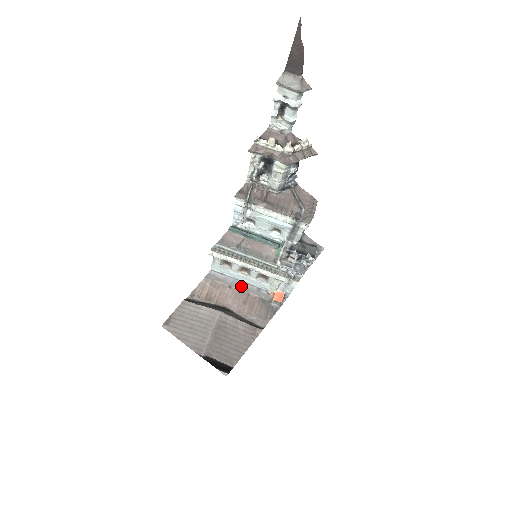
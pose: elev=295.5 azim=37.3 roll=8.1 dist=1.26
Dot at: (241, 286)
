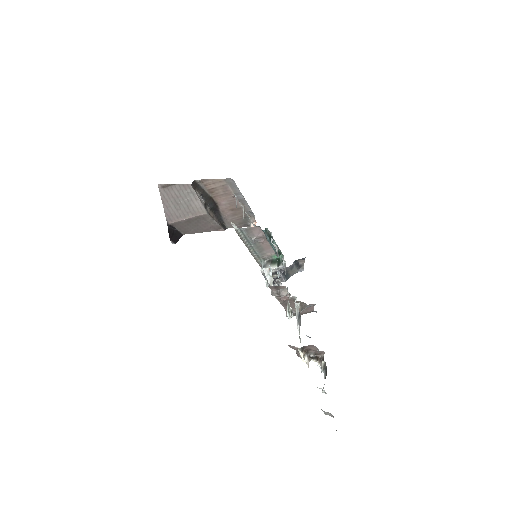
Dot at: (242, 201)
